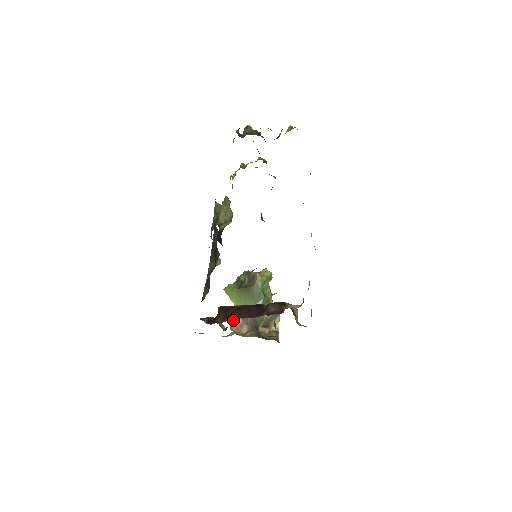
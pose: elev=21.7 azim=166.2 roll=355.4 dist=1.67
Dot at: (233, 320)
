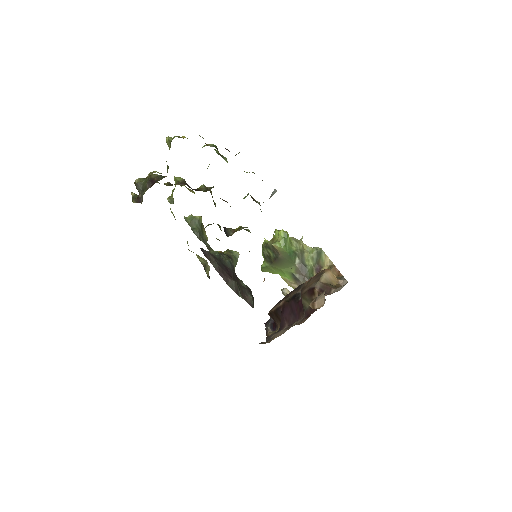
Dot at: occluded
